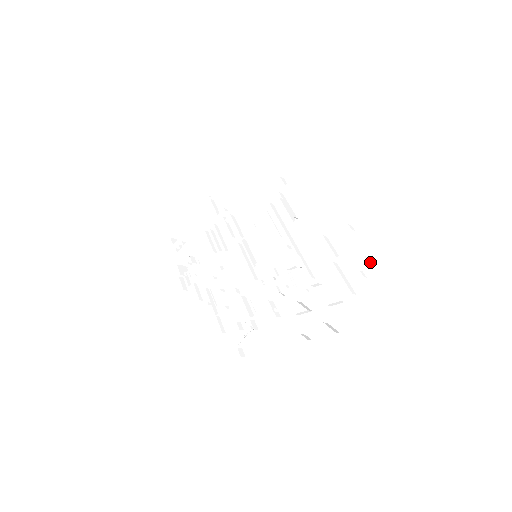
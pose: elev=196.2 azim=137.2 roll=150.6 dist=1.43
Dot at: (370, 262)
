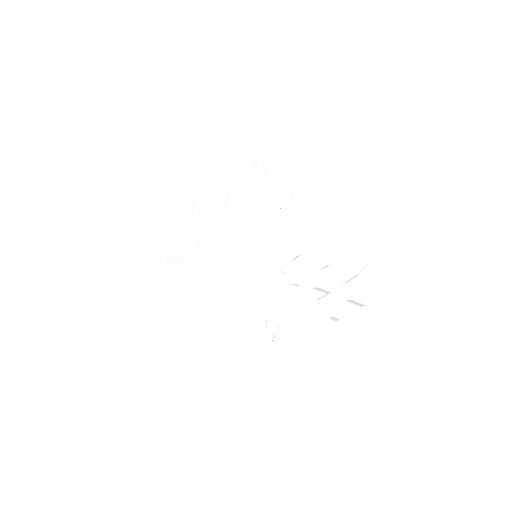
Dot at: (370, 230)
